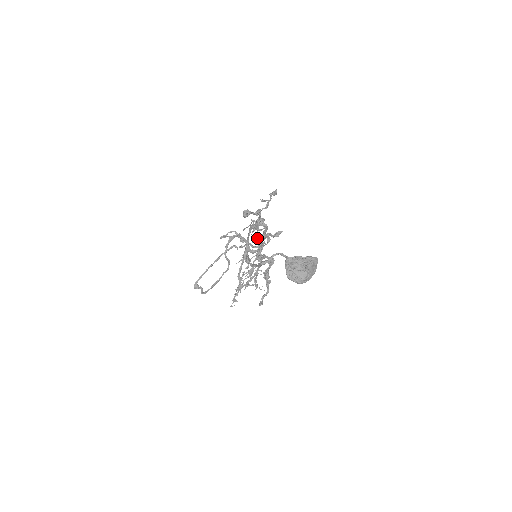
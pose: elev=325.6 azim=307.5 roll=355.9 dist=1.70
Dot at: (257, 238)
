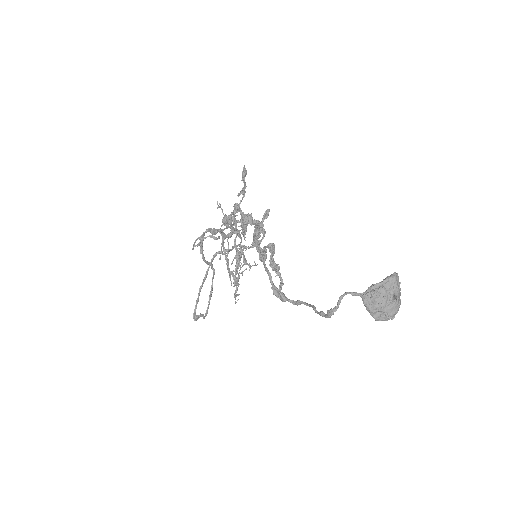
Dot at: occluded
